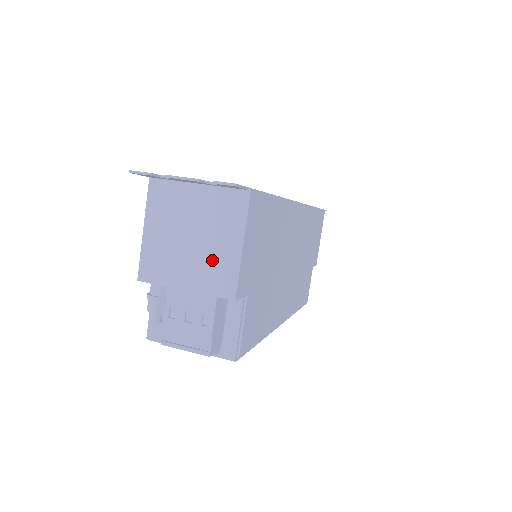
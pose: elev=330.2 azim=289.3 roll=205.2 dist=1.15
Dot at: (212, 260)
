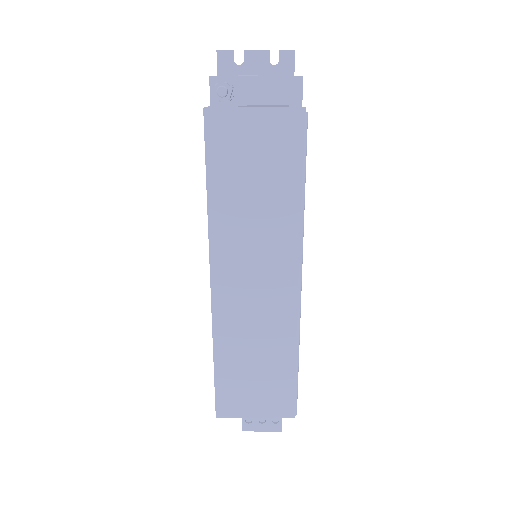
Dot at: occluded
